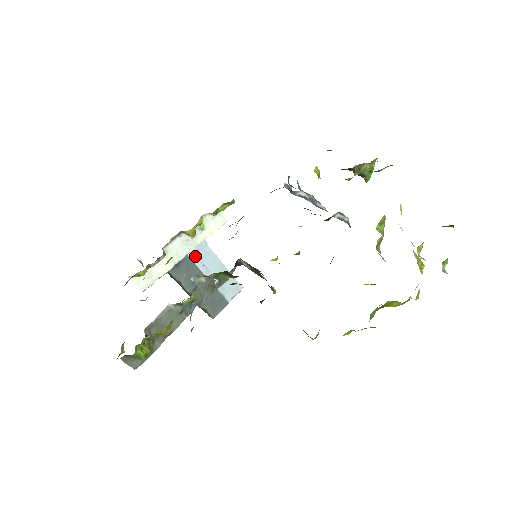
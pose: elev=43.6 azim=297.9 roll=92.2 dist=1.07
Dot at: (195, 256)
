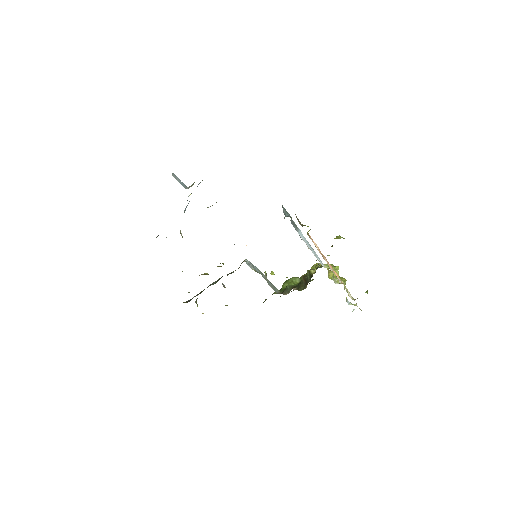
Dot at: occluded
